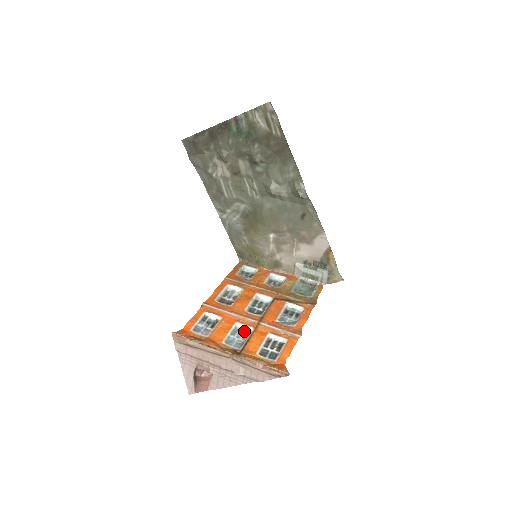
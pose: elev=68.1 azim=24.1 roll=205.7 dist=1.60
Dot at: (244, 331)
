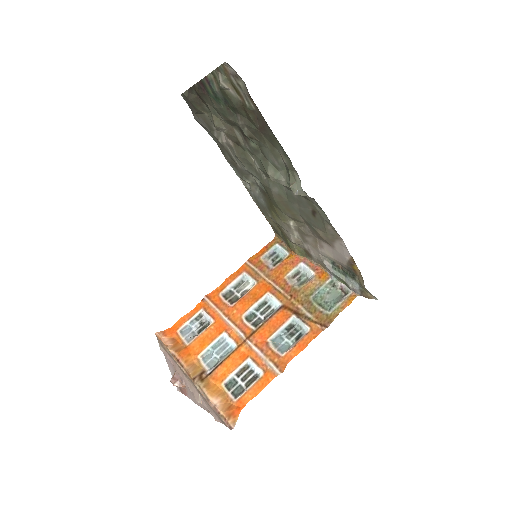
Dot at: (227, 346)
